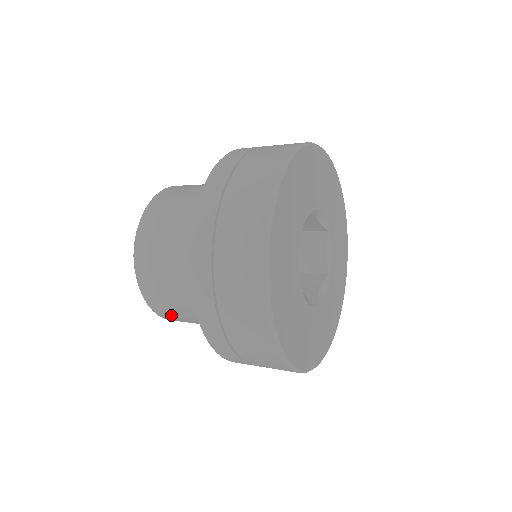
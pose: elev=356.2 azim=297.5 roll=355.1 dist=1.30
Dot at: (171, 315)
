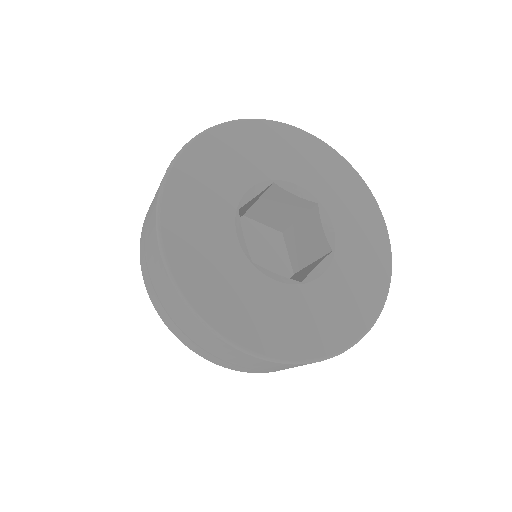
Dot at: occluded
